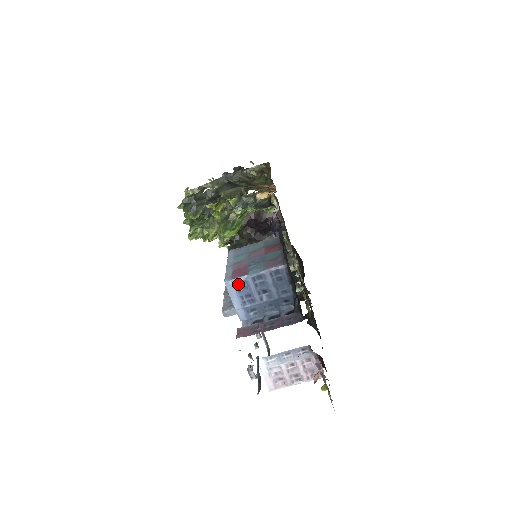
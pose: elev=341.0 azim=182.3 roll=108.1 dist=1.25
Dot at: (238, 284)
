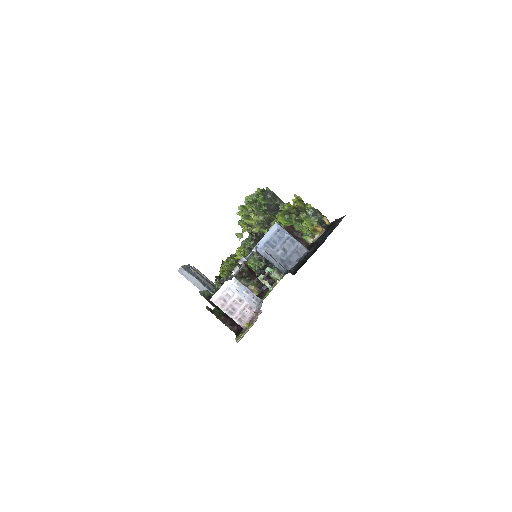
Dot at: (279, 231)
